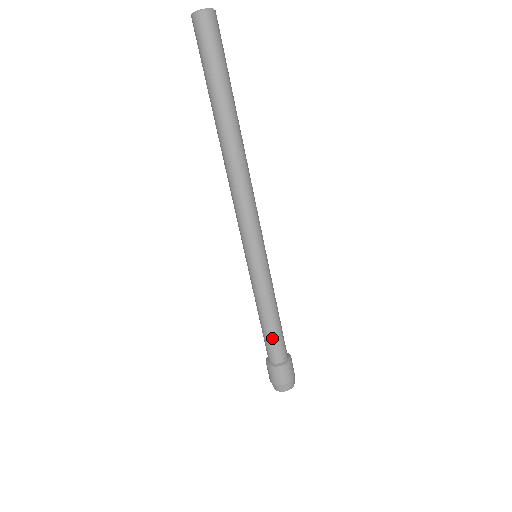
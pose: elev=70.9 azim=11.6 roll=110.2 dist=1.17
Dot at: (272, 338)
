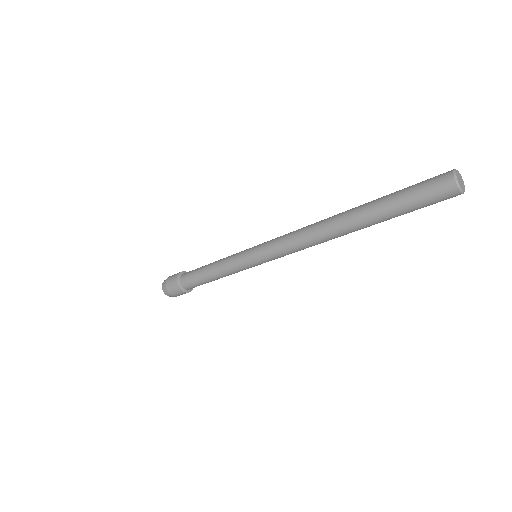
Dot at: (201, 283)
